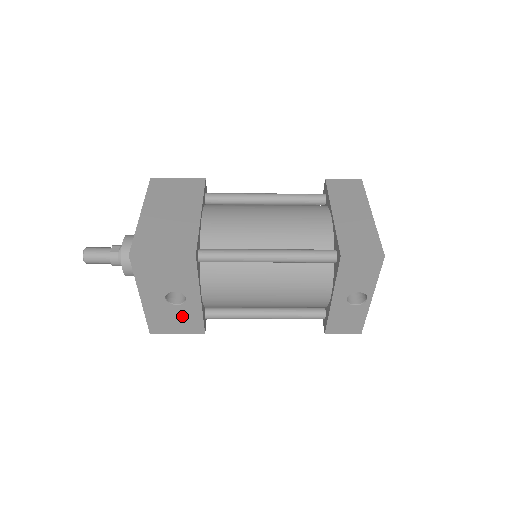
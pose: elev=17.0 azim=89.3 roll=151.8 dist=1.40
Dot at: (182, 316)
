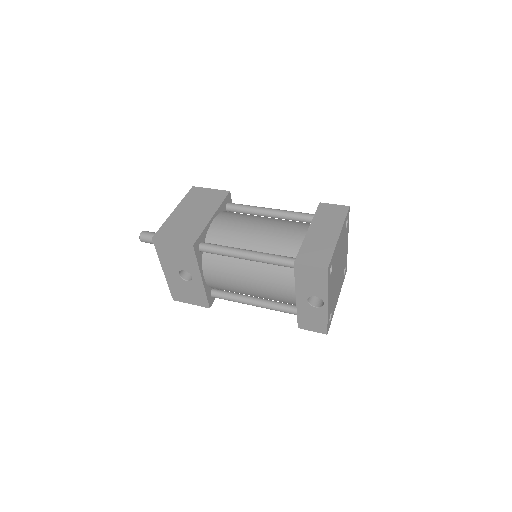
Dot at: (192, 290)
